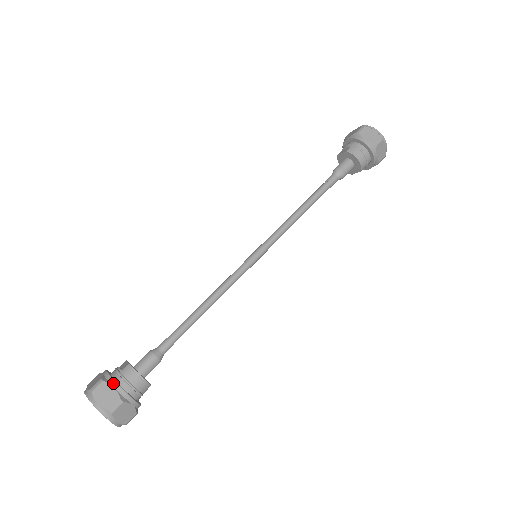
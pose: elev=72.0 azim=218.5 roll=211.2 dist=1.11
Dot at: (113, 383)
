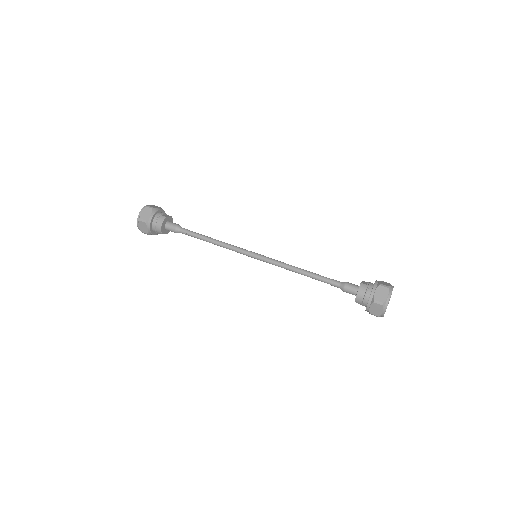
Dot at: (153, 214)
